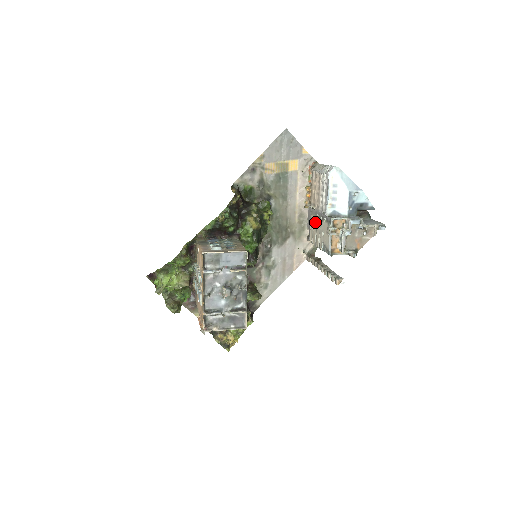
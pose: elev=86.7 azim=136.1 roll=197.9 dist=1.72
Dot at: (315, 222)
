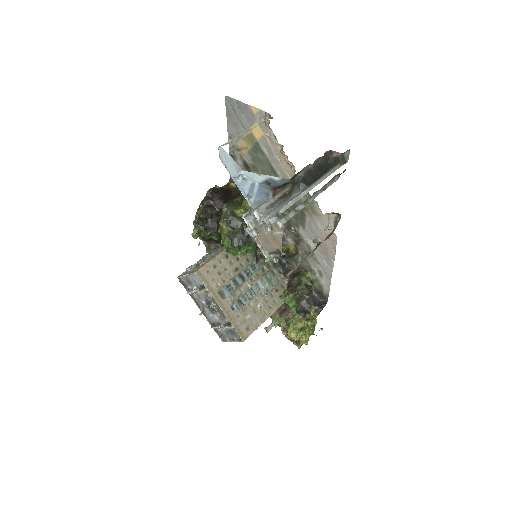
Dot at: occluded
